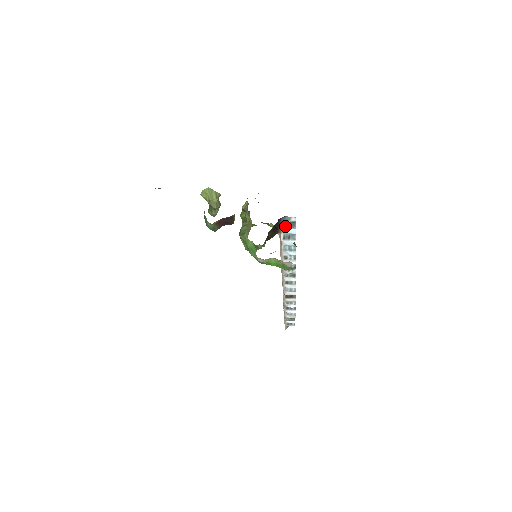
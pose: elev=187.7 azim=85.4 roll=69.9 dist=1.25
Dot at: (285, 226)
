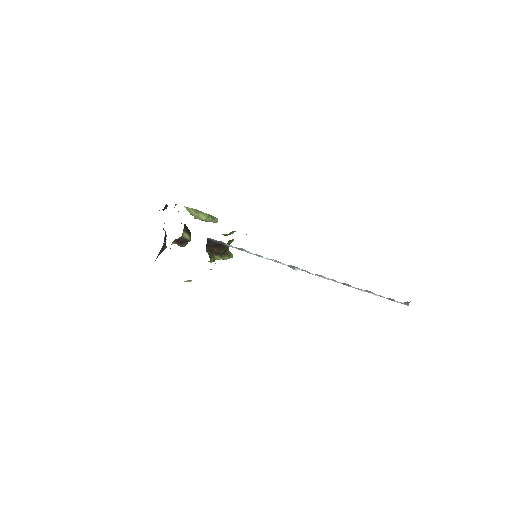
Dot at: (222, 243)
